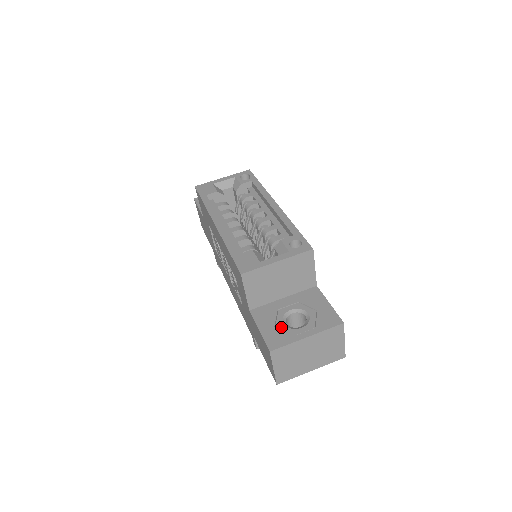
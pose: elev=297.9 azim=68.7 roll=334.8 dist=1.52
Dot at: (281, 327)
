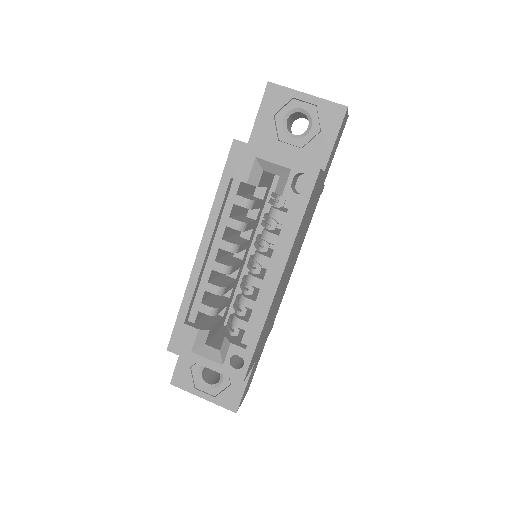
Dot at: (194, 372)
